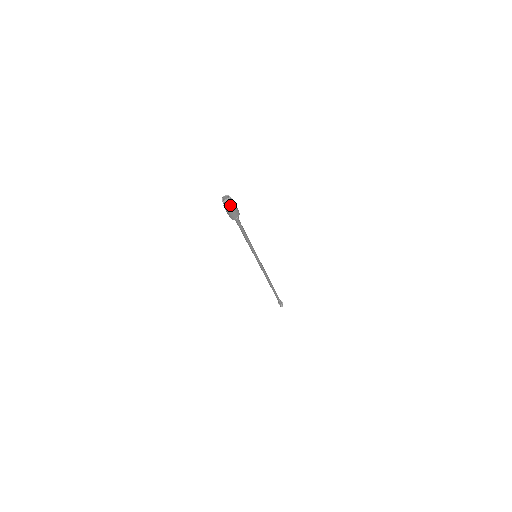
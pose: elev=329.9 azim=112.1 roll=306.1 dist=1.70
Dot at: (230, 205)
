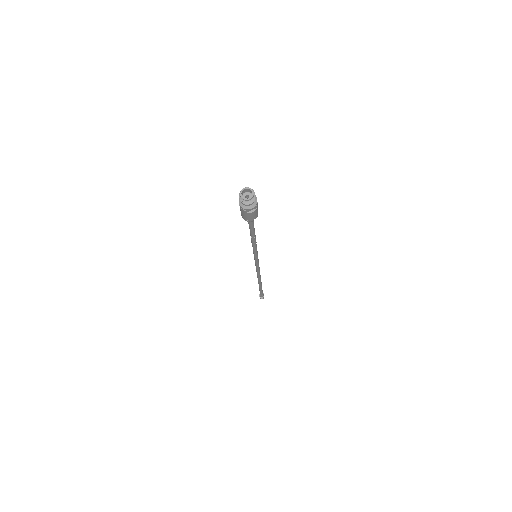
Dot at: (246, 204)
